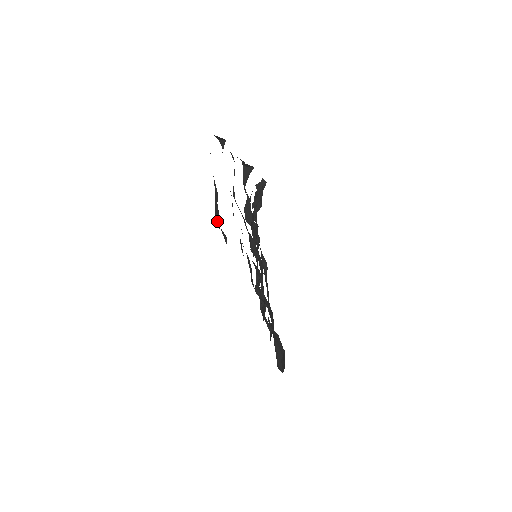
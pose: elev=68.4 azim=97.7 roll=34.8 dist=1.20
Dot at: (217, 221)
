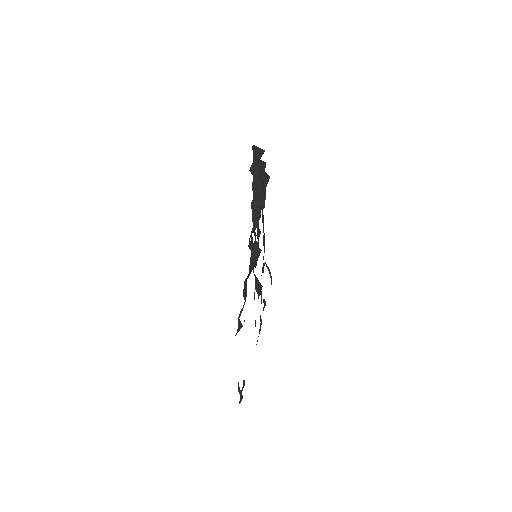
Dot at: occluded
